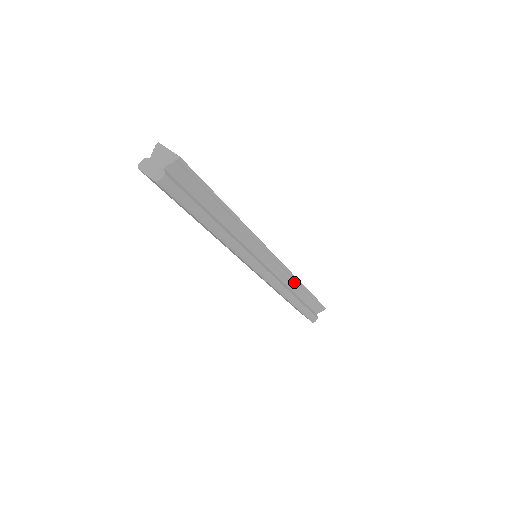
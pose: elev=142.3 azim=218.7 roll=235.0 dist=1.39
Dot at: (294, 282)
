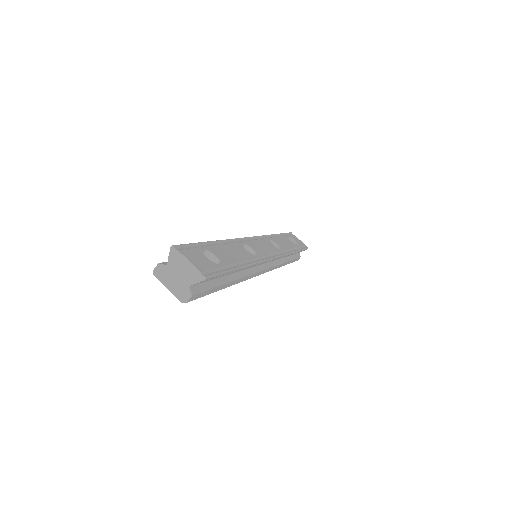
Dot at: occluded
